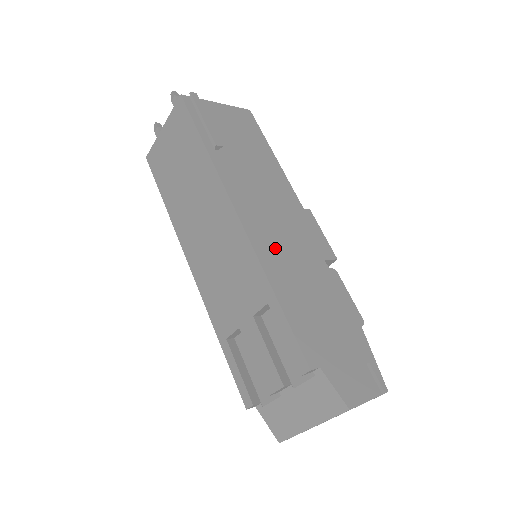
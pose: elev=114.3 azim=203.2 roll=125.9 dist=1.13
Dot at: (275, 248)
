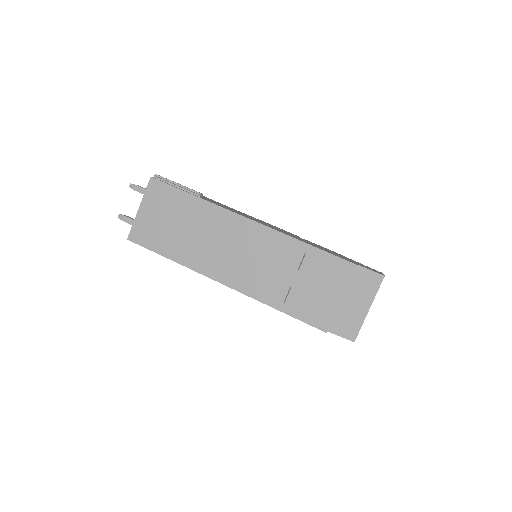
Dot at: (279, 230)
